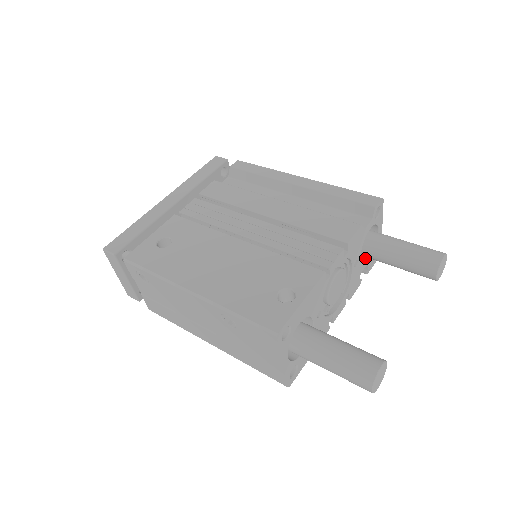
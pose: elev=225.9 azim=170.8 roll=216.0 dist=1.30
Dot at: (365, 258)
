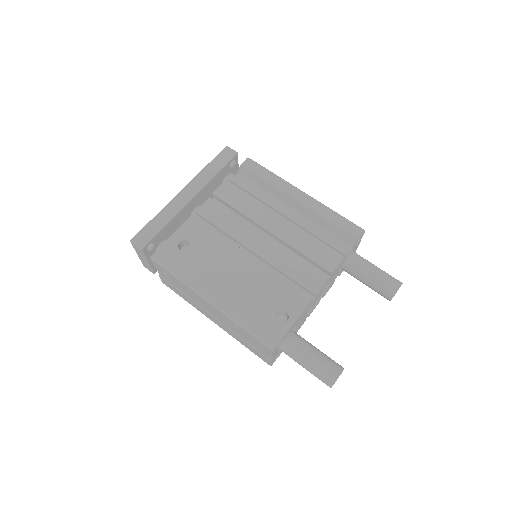
Dot at: occluded
